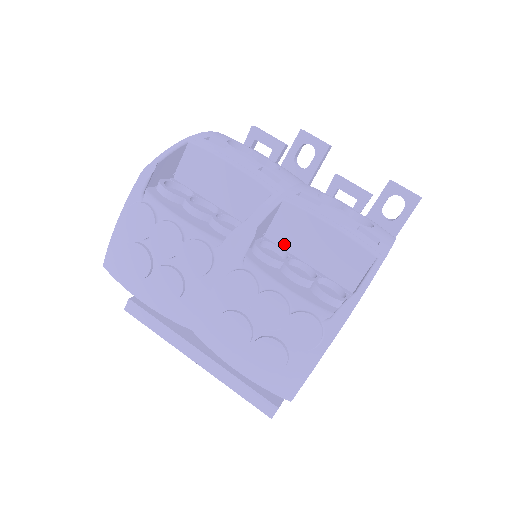
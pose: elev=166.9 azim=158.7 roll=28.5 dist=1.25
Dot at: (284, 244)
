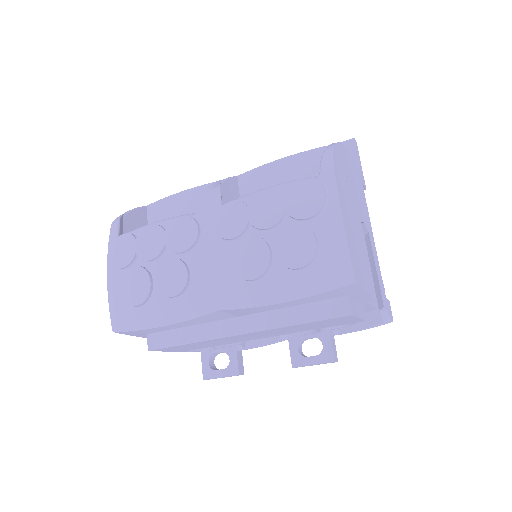
Dot at: occluded
